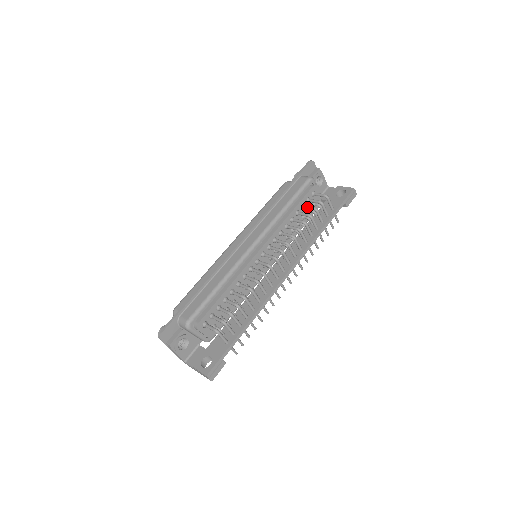
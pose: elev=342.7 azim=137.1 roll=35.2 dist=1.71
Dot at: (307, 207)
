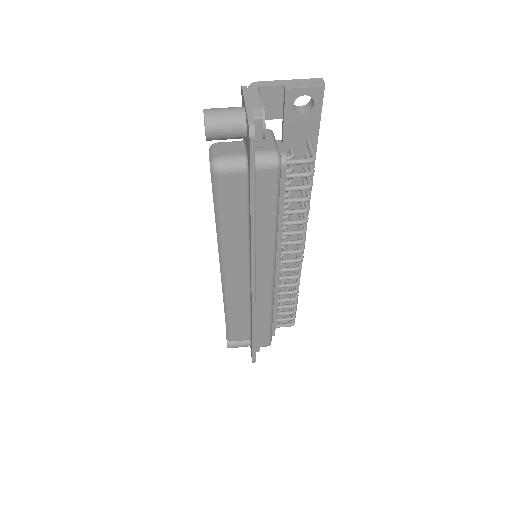
Dot at: occluded
